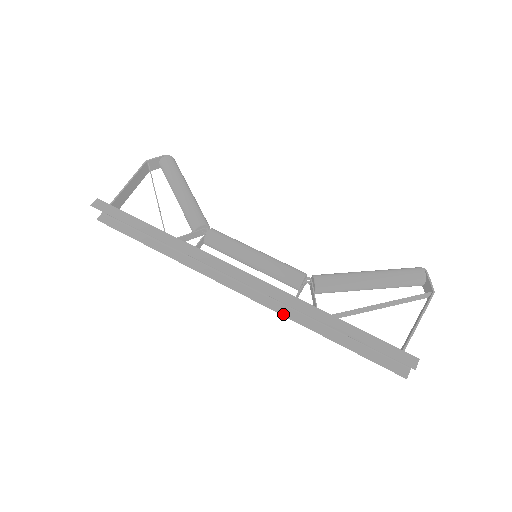
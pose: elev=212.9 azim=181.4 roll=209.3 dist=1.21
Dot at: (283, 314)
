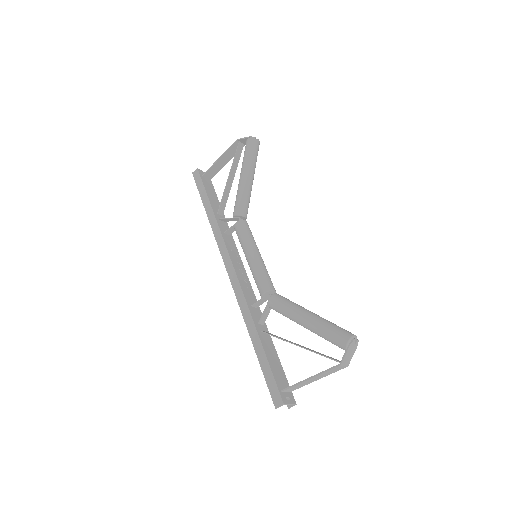
Dot at: occluded
